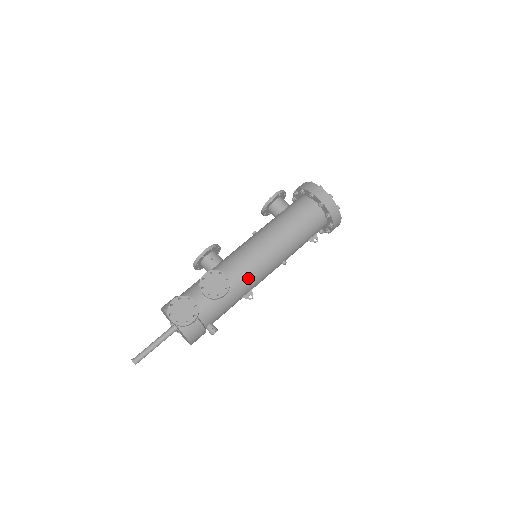
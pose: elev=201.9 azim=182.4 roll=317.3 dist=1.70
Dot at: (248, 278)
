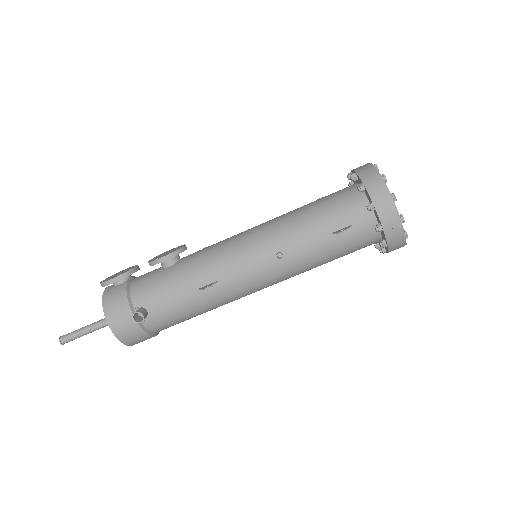
Dot at: (211, 257)
